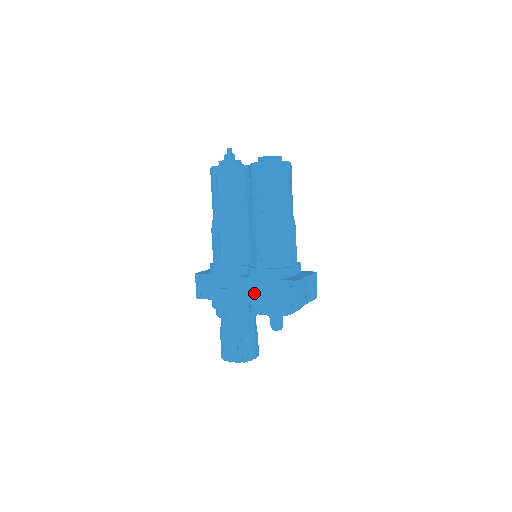
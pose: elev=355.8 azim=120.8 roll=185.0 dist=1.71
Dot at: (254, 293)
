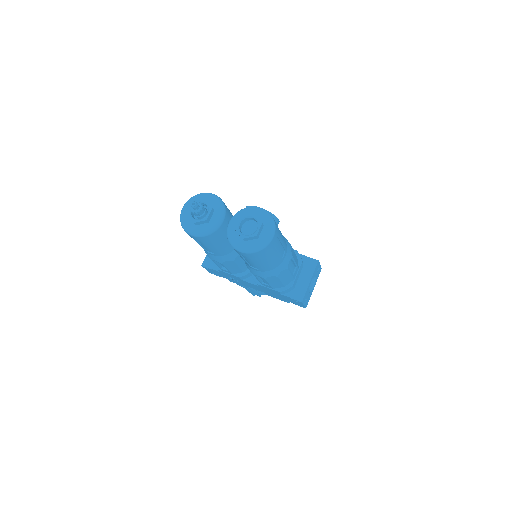
Dot at: (264, 291)
